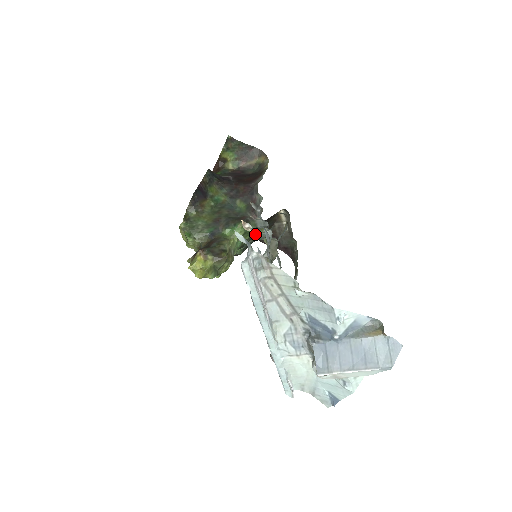
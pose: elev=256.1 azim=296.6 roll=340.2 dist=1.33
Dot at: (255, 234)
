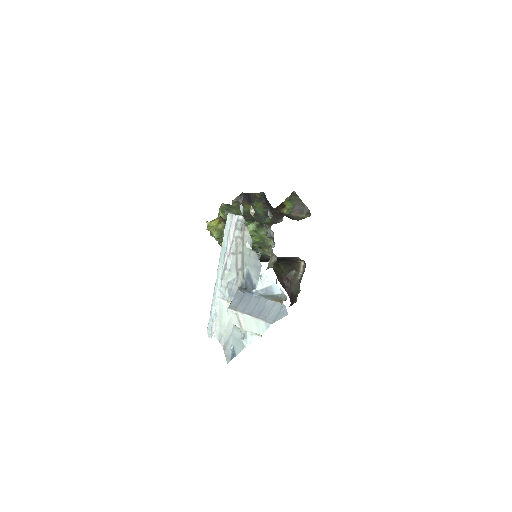
Dot at: (265, 243)
